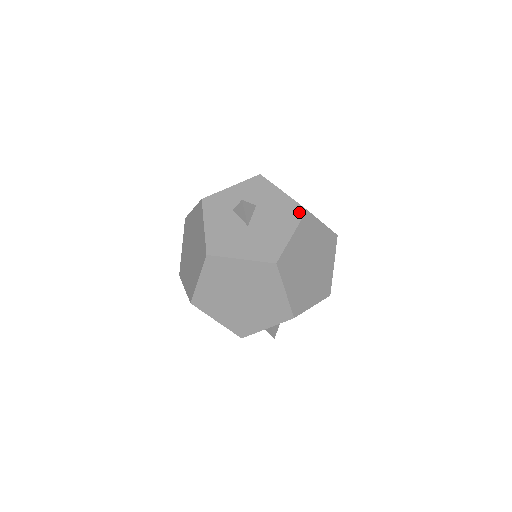
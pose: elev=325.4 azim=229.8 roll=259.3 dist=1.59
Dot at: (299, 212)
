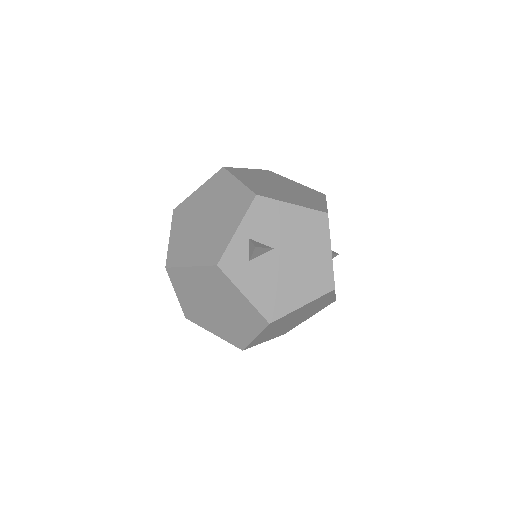
Dot at: occluded
